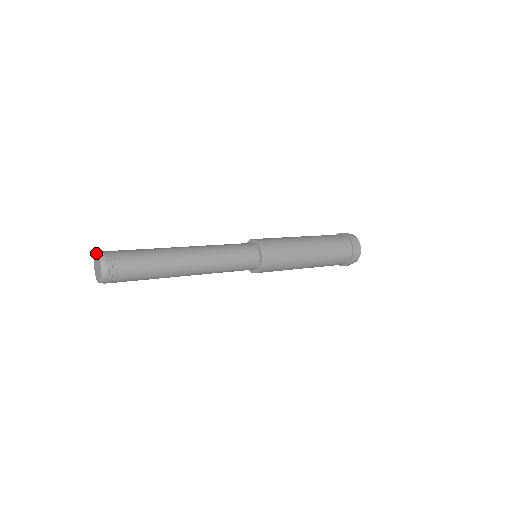
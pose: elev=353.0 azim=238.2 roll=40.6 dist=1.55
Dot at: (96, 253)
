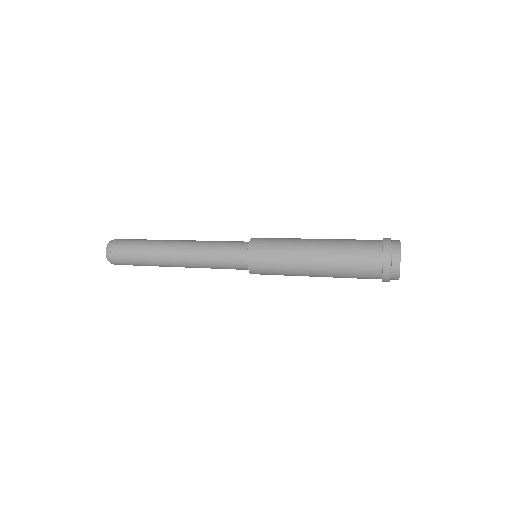
Dot at: occluded
